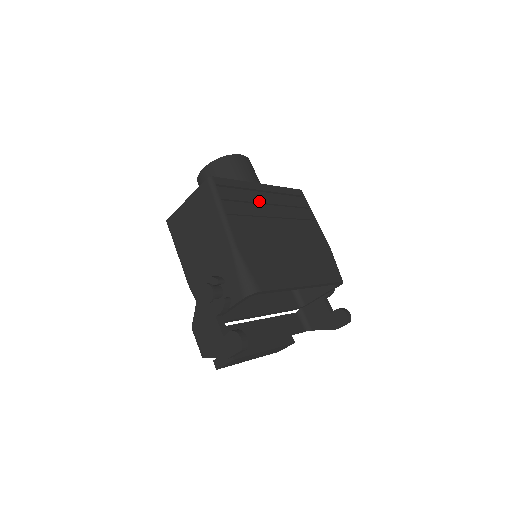
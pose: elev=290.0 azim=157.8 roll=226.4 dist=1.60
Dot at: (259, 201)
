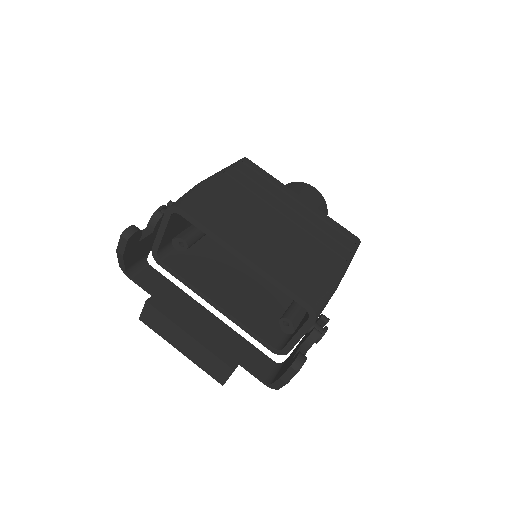
Dot at: (279, 197)
